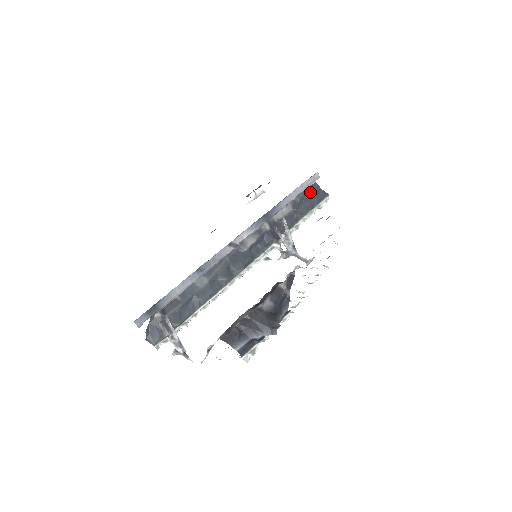
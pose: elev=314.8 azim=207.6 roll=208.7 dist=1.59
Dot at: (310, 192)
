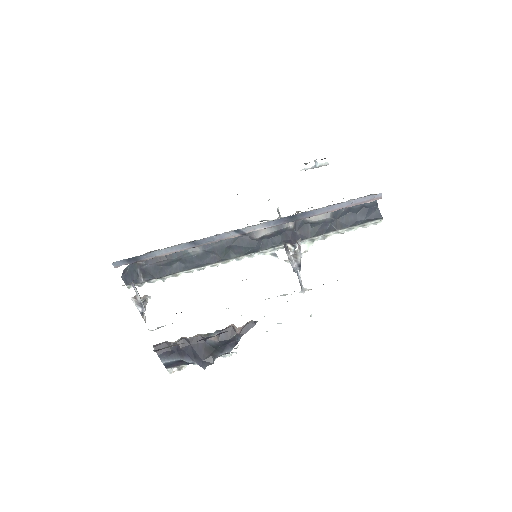
Dot at: (363, 206)
